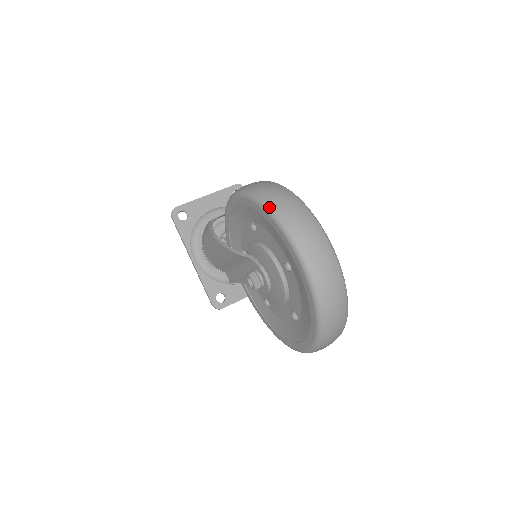
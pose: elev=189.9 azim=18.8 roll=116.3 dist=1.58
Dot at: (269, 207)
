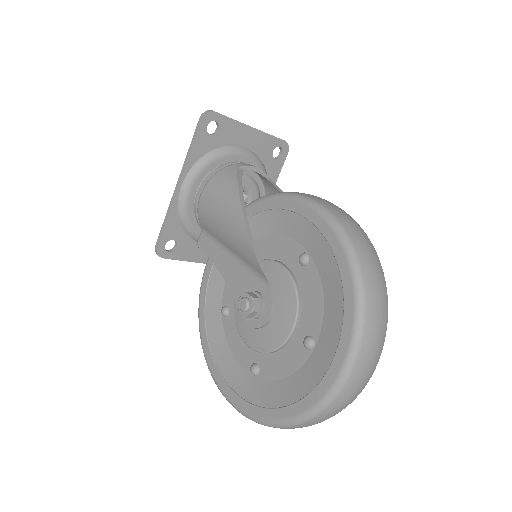
Dot at: (362, 287)
